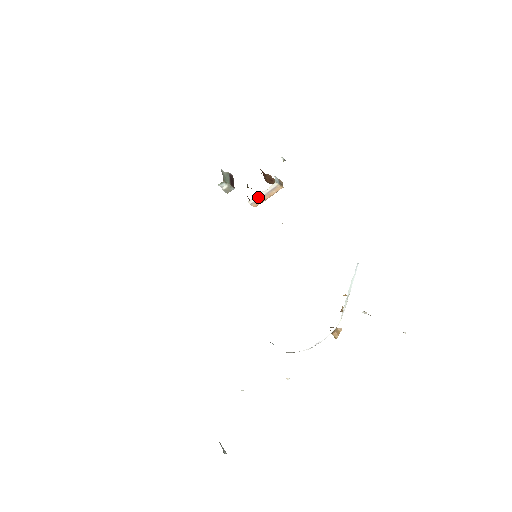
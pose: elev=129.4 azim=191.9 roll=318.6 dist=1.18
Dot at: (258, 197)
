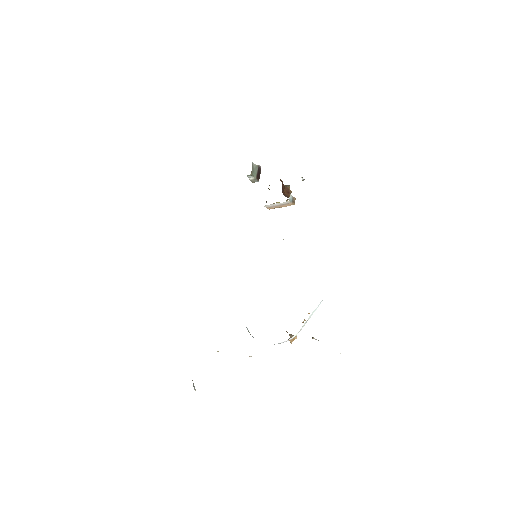
Dot at: (273, 205)
